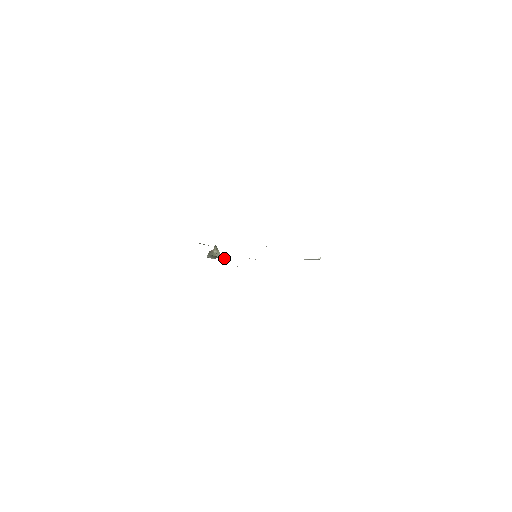
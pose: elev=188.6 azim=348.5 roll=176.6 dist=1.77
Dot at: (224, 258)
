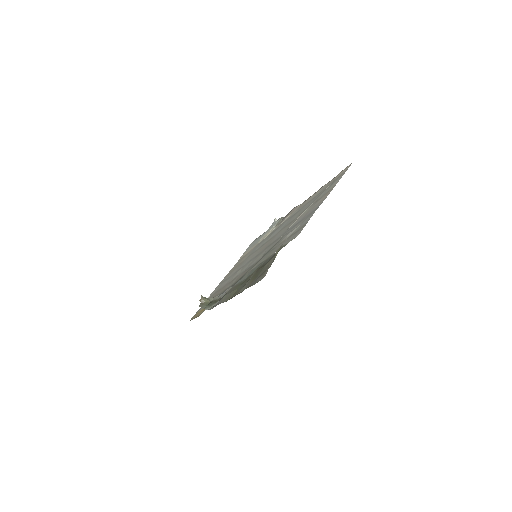
Dot at: (217, 296)
